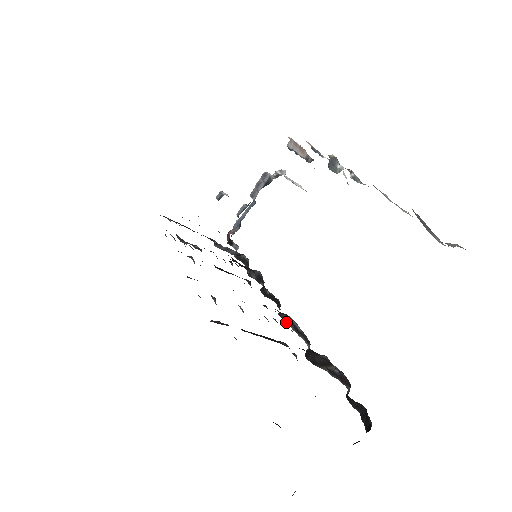
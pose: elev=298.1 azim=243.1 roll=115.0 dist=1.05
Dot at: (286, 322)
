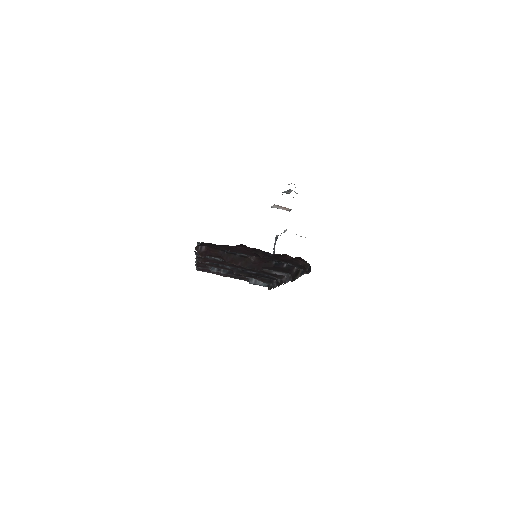
Dot at: (286, 282)
